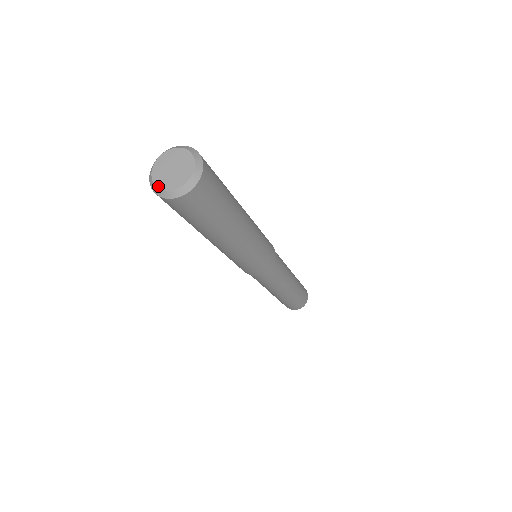
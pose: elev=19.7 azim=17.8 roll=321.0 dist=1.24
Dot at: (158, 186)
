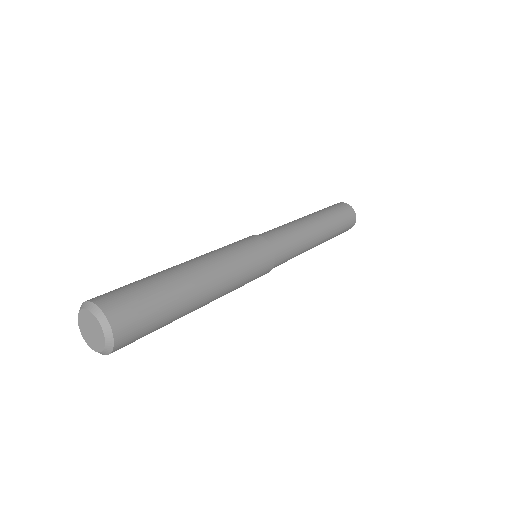
Dot at: (83, 336)
